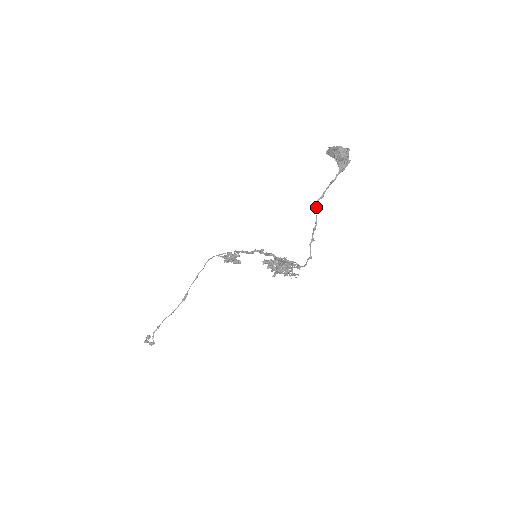
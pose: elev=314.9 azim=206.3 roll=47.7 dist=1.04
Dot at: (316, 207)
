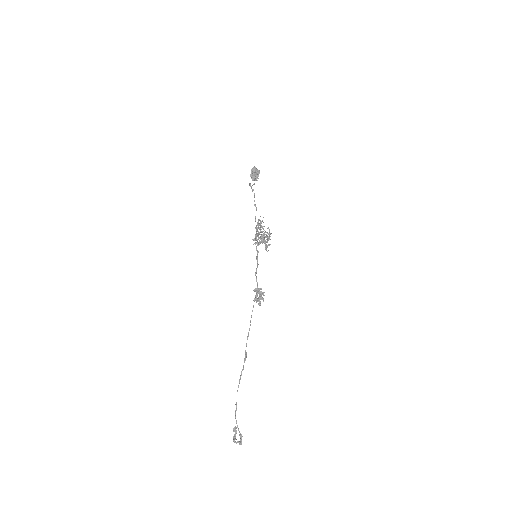
Dot at: (249, 183)
